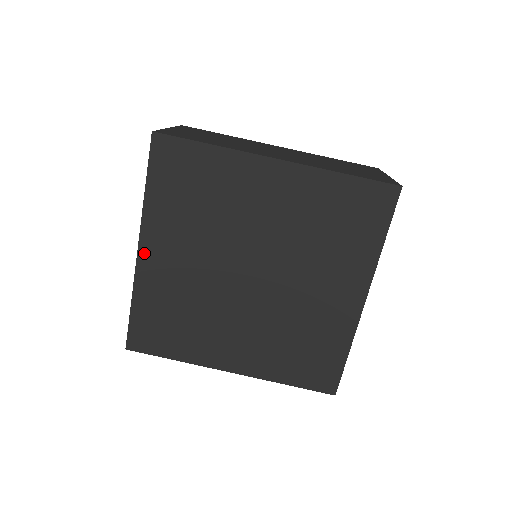
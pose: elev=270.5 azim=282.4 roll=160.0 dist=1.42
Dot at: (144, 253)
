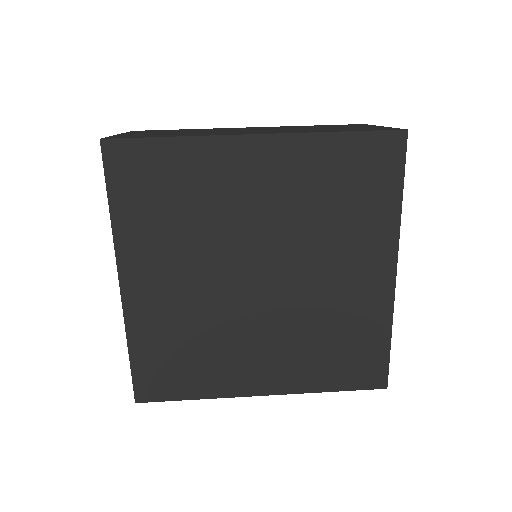
Dot at: (128, 286)
